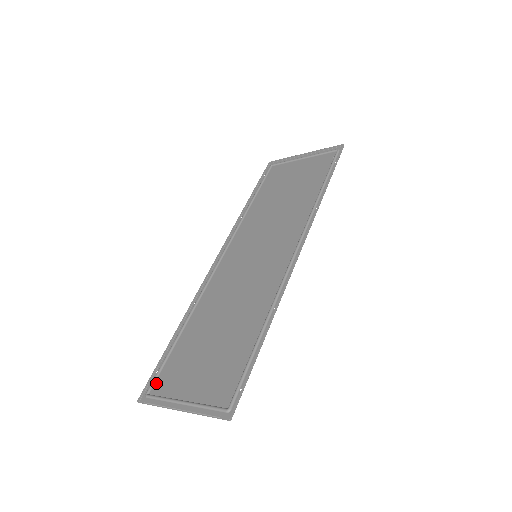
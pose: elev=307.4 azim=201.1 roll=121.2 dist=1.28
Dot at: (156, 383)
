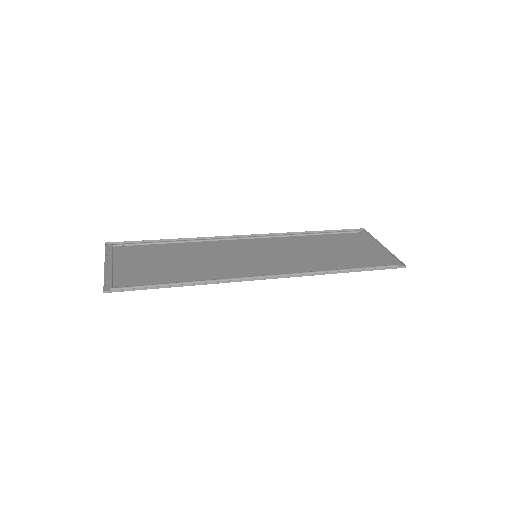
Dot at: (123, 246)
